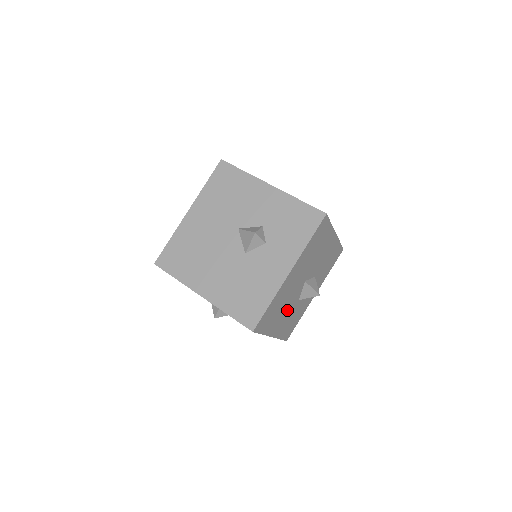
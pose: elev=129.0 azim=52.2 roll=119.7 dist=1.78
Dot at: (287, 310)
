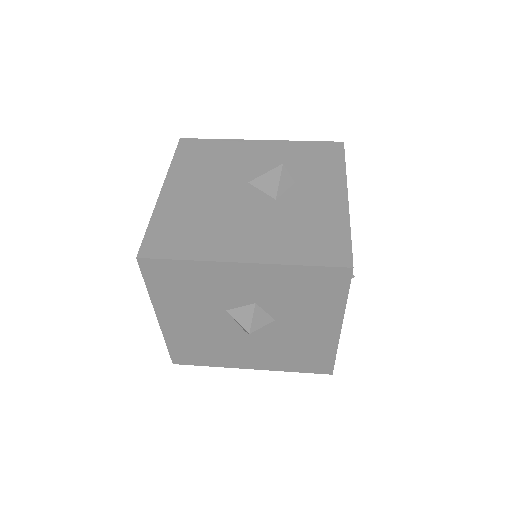
Dot at: occluded
